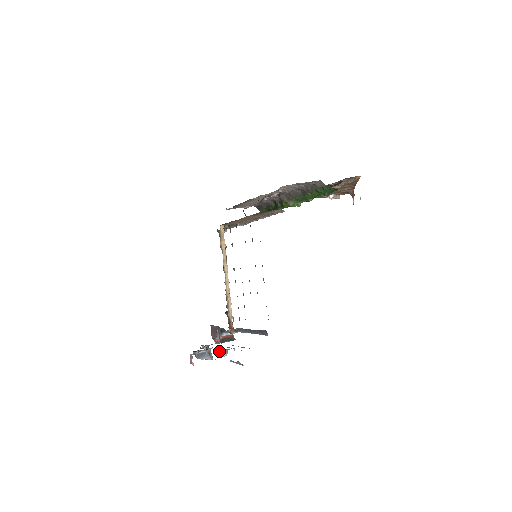
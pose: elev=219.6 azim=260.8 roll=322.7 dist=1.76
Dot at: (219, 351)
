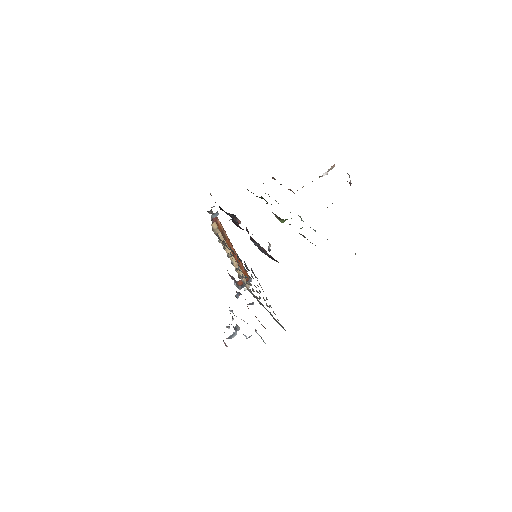
Dot at: (244, 335)
